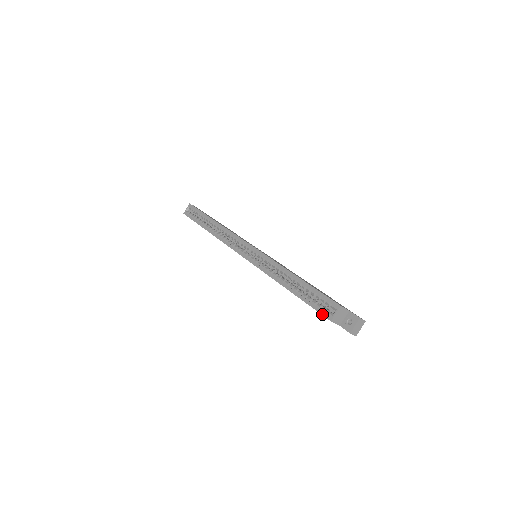
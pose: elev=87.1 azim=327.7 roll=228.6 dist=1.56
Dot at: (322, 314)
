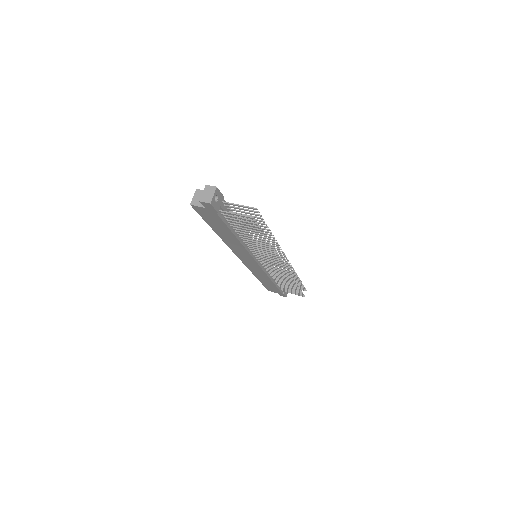
Dot at: (195, 210)
